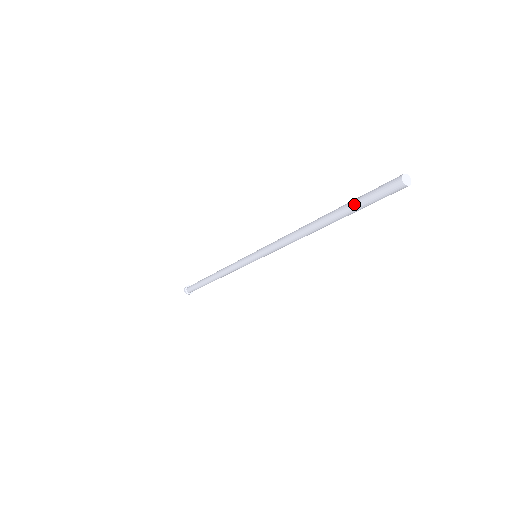
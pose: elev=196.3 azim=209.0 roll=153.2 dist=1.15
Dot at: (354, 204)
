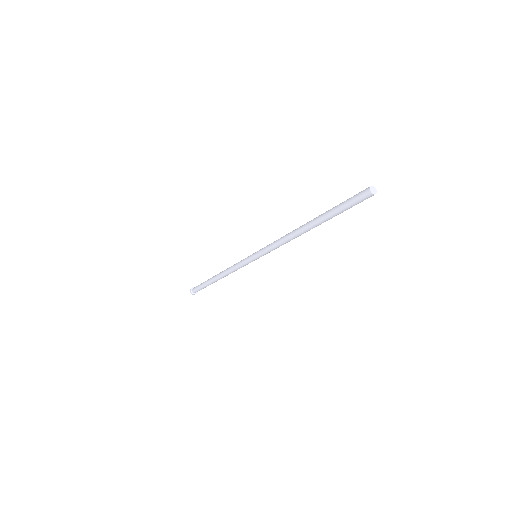
Dot at: (335, 208)
